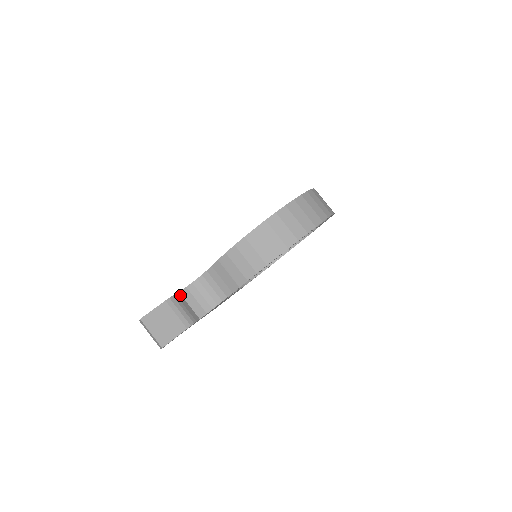
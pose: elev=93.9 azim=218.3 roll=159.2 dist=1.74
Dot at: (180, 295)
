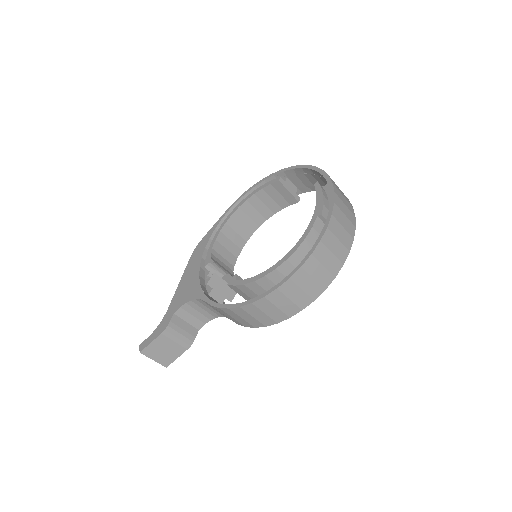
Dot at: (175, 317)
